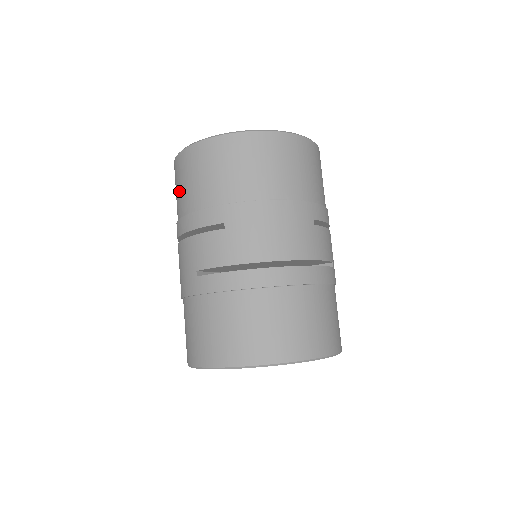
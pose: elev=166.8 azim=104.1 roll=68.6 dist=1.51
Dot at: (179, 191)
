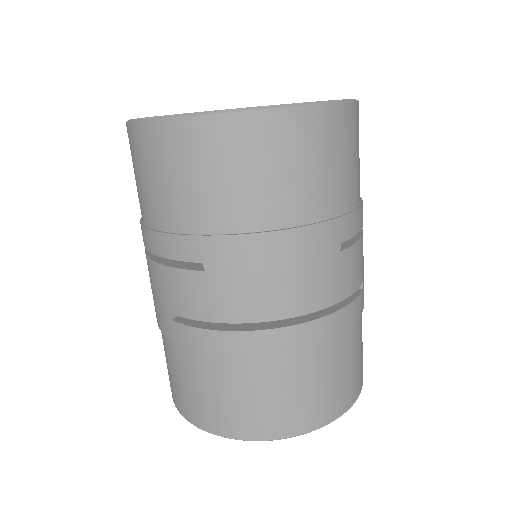
Dot at: (137, 182)
